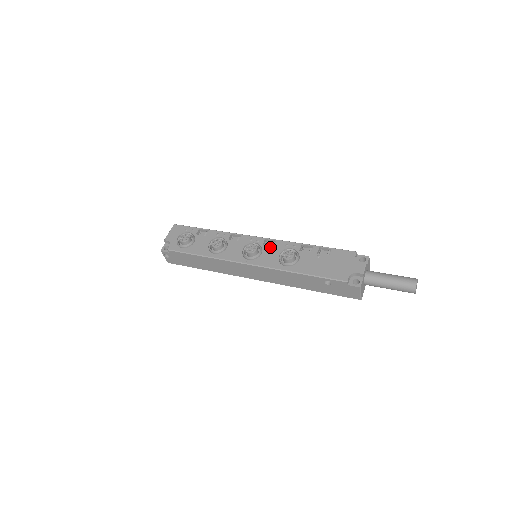
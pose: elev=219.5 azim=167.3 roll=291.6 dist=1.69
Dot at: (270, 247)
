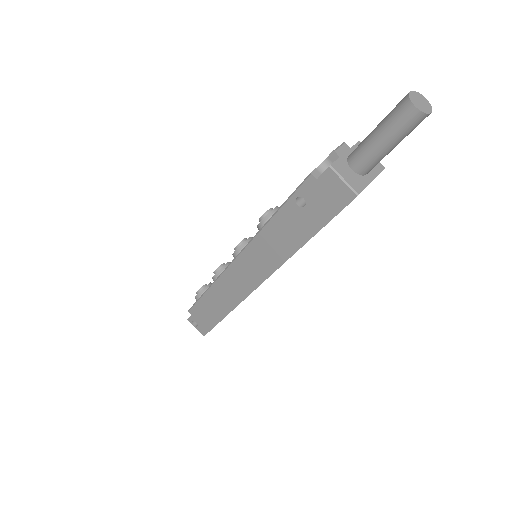
Dot at: occluded
